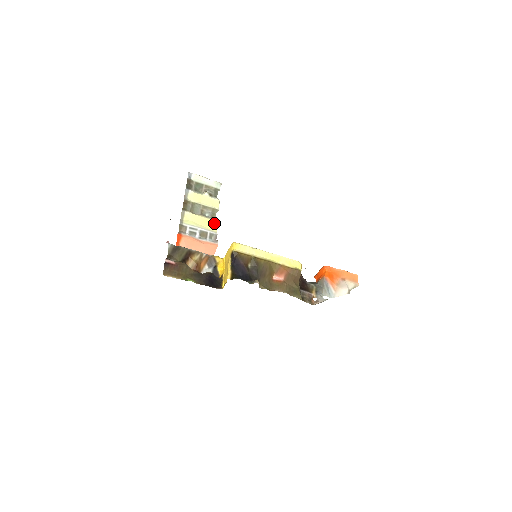
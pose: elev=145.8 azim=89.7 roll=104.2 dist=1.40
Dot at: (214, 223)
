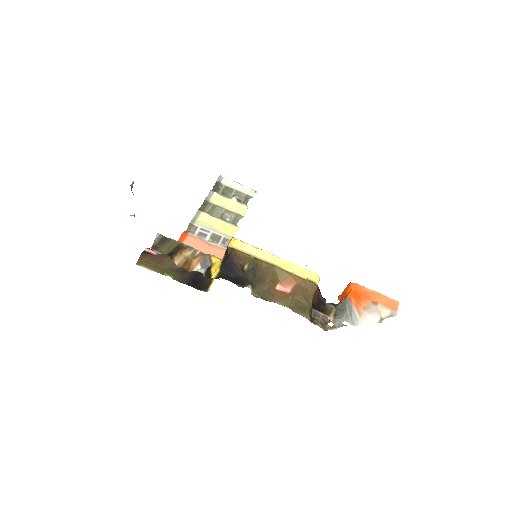
Dot at: (233, 228)
